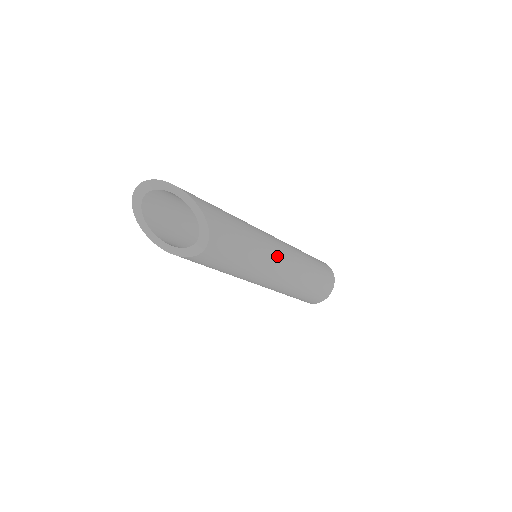
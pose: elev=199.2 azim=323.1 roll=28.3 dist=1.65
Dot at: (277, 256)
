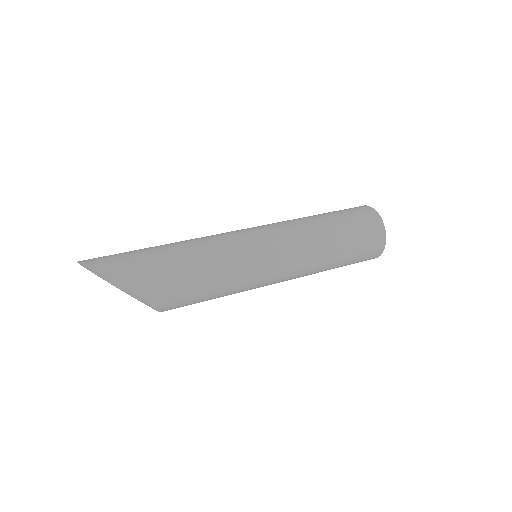
Dot at: (269, 274)
